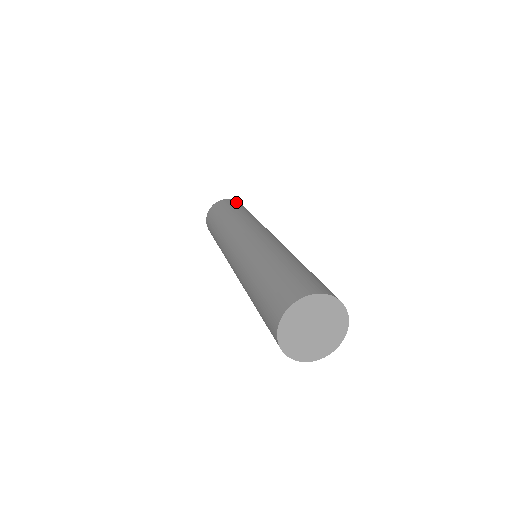
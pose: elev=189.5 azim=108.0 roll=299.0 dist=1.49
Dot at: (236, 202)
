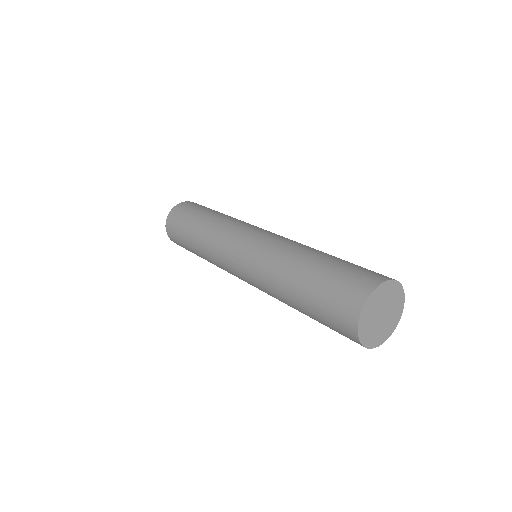
Dot at: occluded
